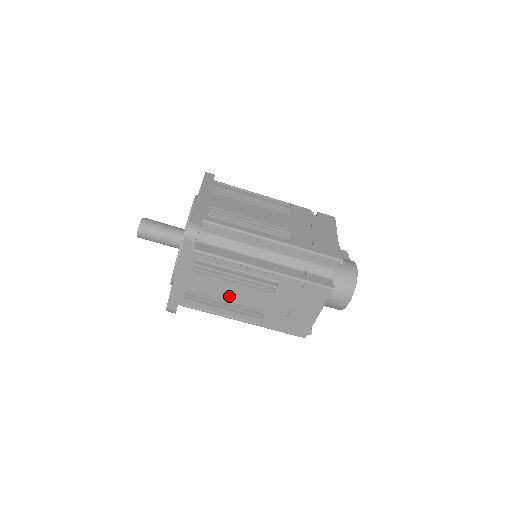
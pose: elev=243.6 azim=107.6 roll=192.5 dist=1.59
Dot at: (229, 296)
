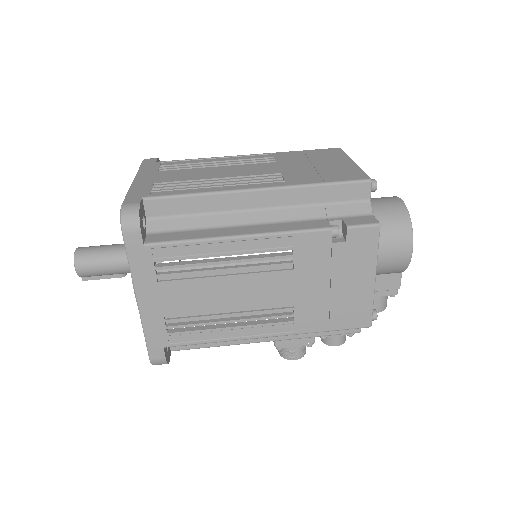
Dot at: (219, 175)
